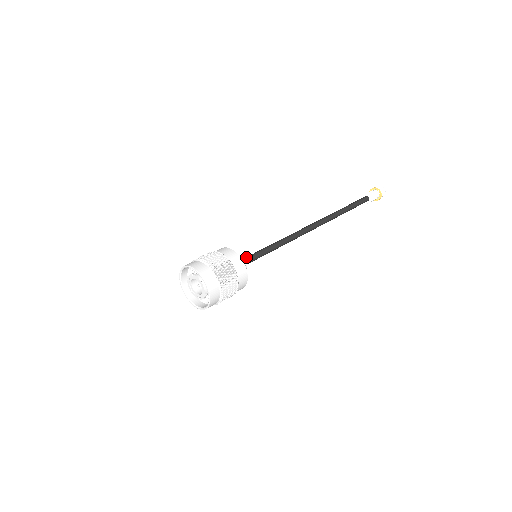
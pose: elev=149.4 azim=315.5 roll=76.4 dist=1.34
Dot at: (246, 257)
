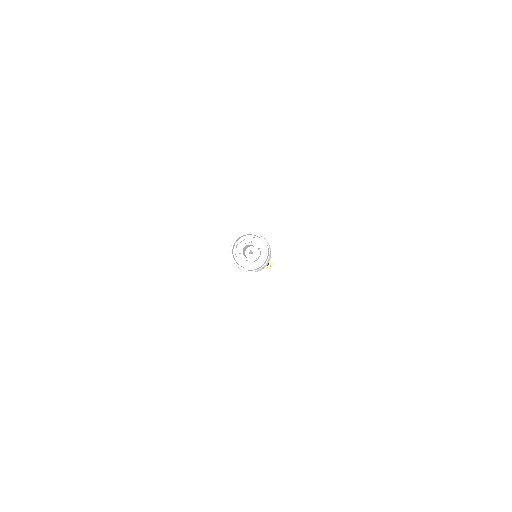
Dot at: occluded
